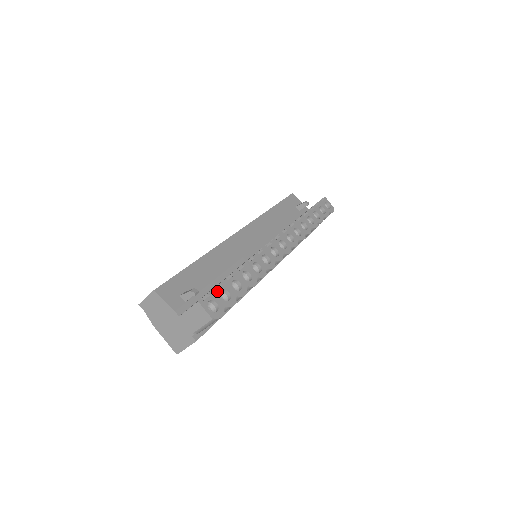
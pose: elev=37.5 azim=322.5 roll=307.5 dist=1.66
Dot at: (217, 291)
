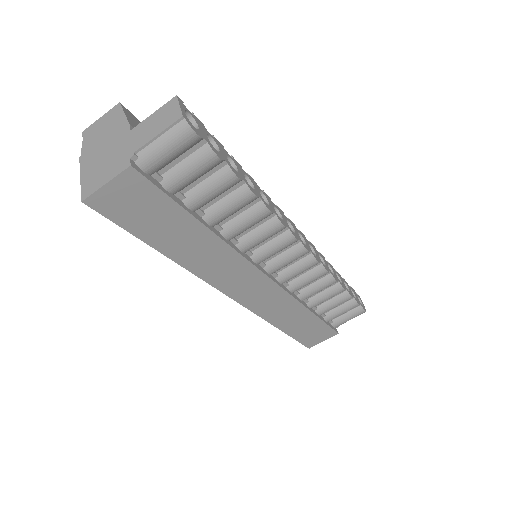
Dot at: (206, 129)
